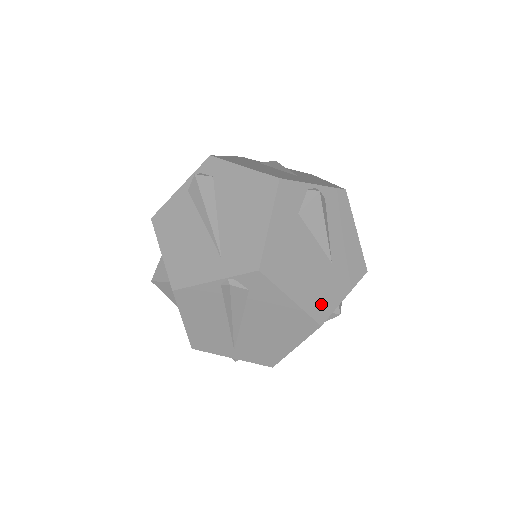
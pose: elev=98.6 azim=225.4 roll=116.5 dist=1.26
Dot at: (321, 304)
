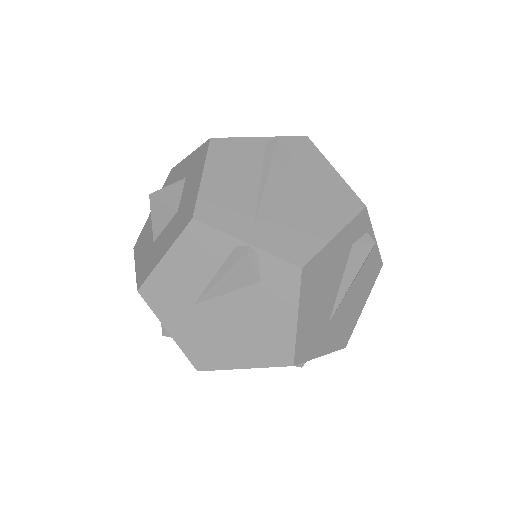
Dot at: occluded
